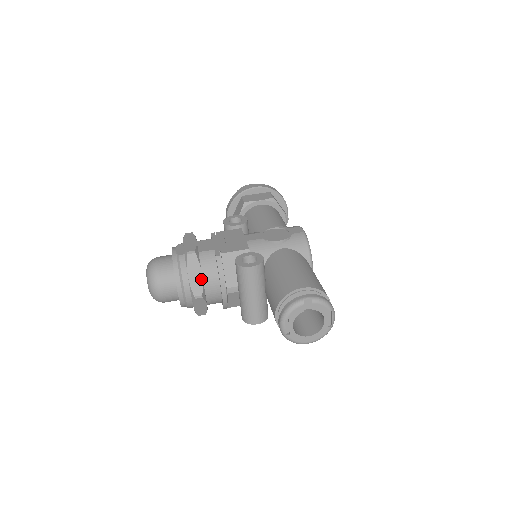
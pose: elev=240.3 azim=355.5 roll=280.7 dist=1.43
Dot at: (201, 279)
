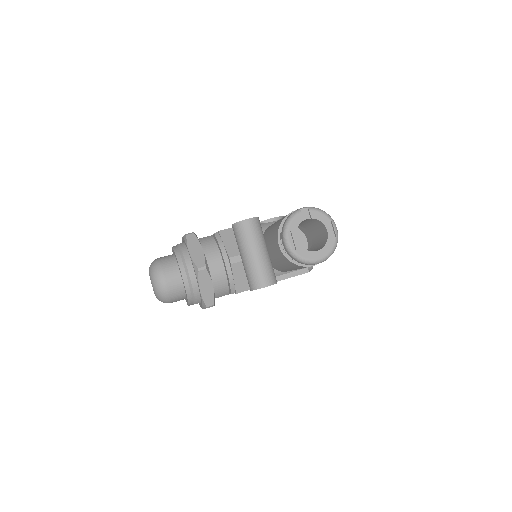
Dot at: (202, 253)
